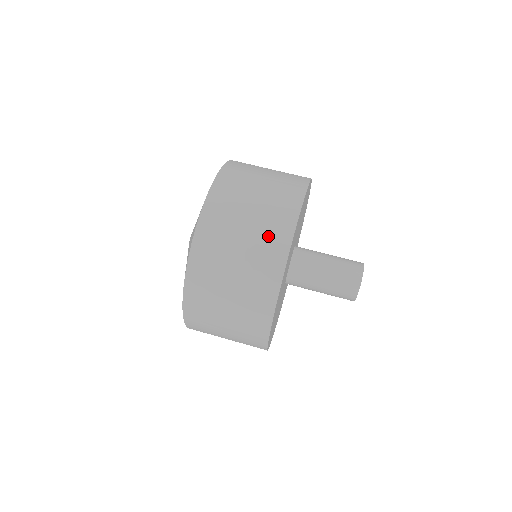
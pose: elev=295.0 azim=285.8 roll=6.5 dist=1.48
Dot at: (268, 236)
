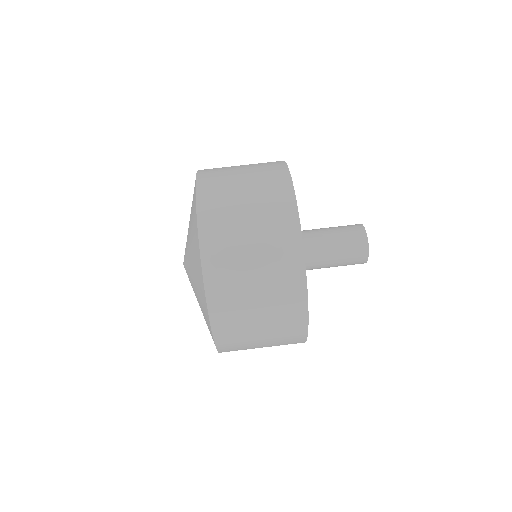
Dot at: (284, 329)
